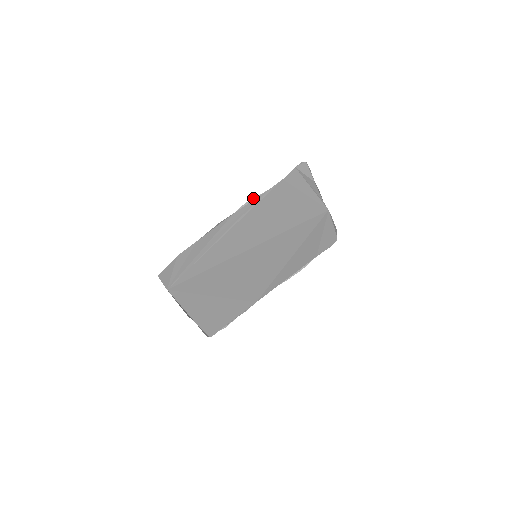
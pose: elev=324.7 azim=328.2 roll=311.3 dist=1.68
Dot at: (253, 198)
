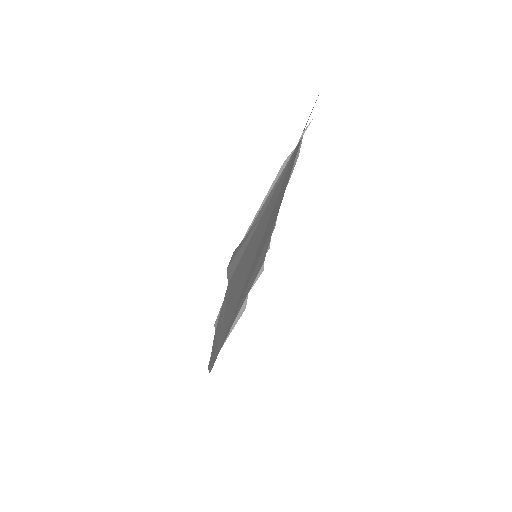
Dot at: (217, 316)
